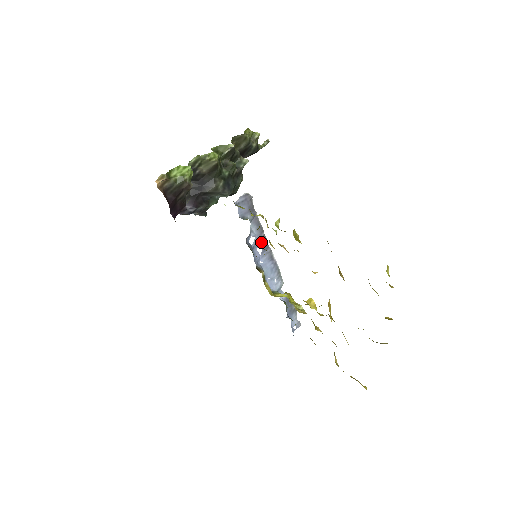
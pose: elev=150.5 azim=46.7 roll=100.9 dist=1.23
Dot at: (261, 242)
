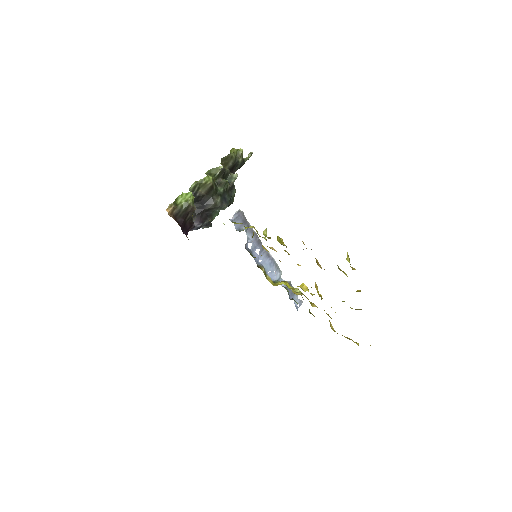
Dot at: (257, 245)
